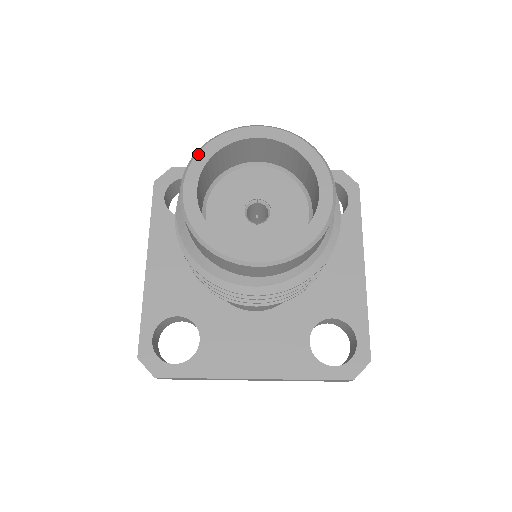
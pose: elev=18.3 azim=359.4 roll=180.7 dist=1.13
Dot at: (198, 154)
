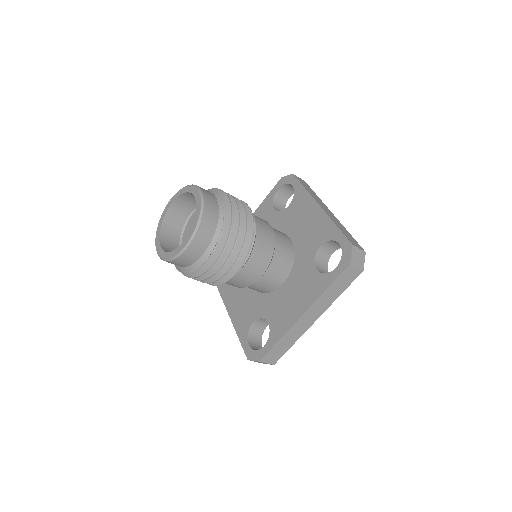
Dot at: (156, 234)
